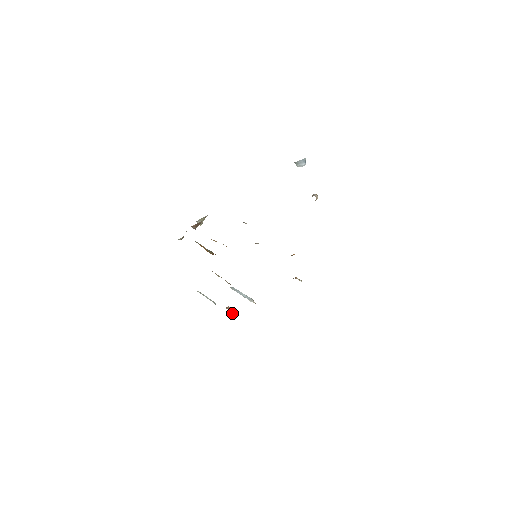
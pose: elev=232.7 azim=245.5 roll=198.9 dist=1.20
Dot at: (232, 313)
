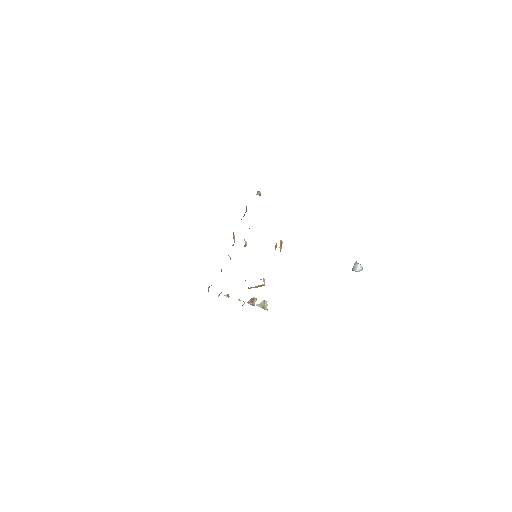
Dot at: occluded
